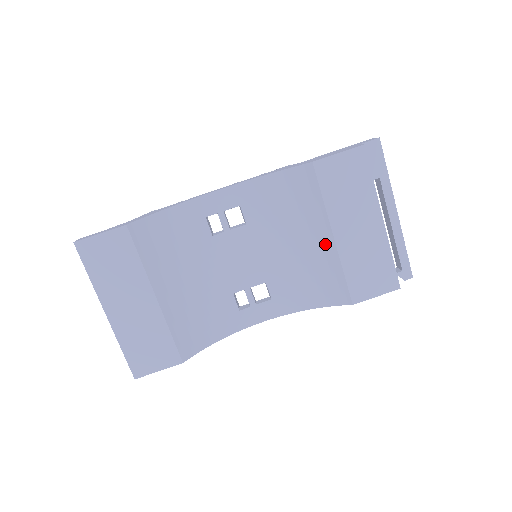
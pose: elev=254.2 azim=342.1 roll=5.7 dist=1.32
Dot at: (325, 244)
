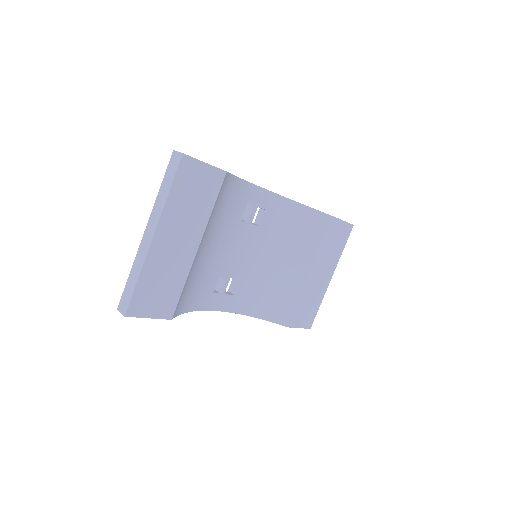
Dot at: (300, 274)
